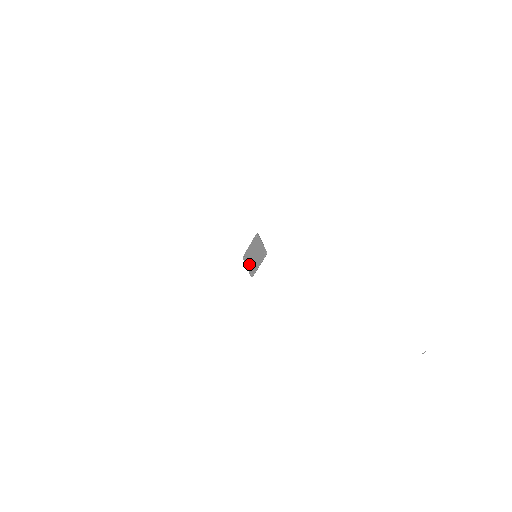
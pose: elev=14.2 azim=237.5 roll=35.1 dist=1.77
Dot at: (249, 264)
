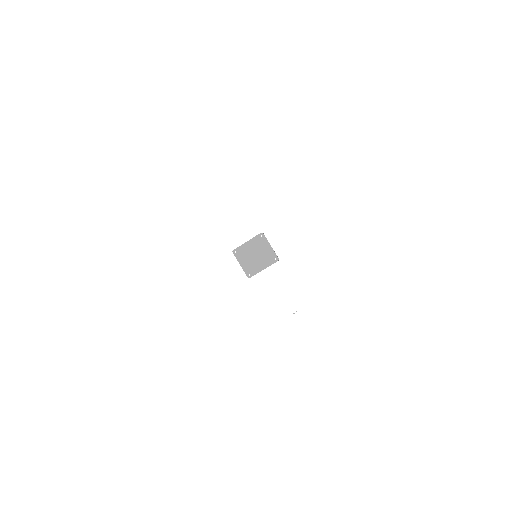
Dot at: (246, 263)
